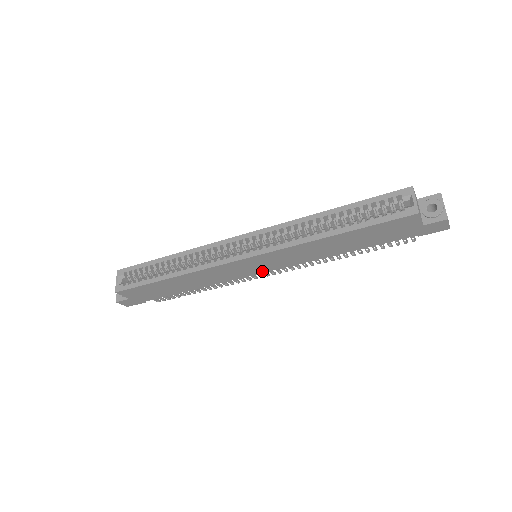
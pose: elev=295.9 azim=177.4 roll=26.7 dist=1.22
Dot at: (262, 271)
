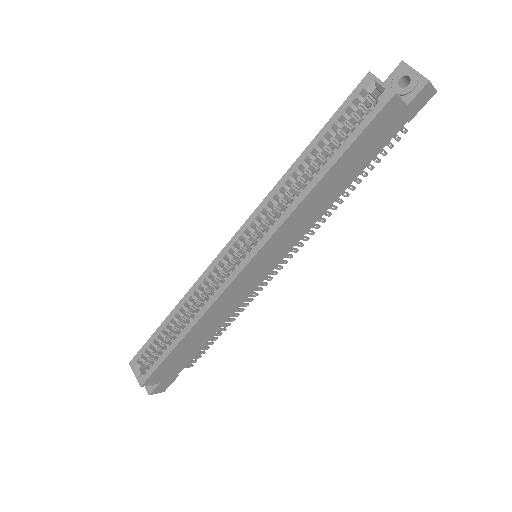
Dot at: (272, 267)
